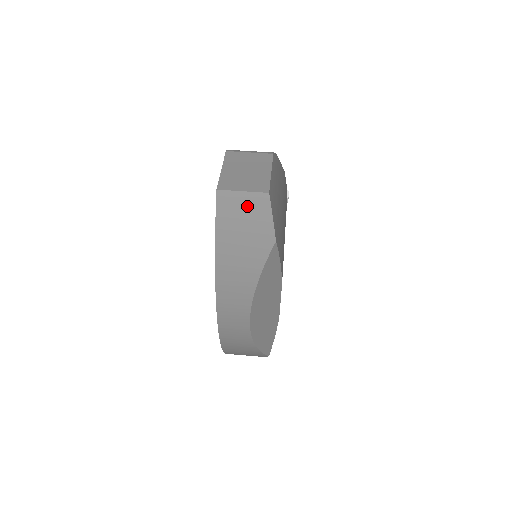
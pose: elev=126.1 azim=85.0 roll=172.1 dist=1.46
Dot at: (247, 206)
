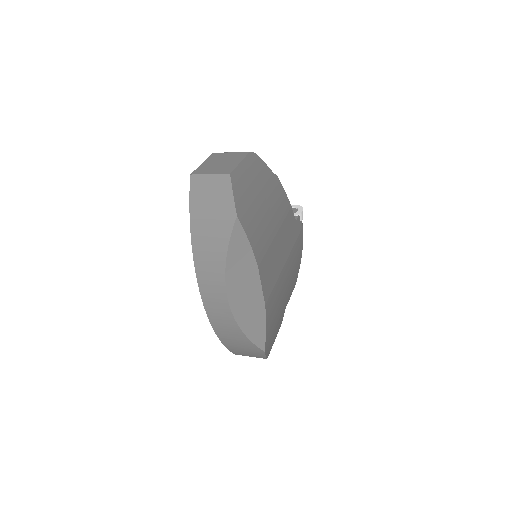
Dot at: (213, 186)
